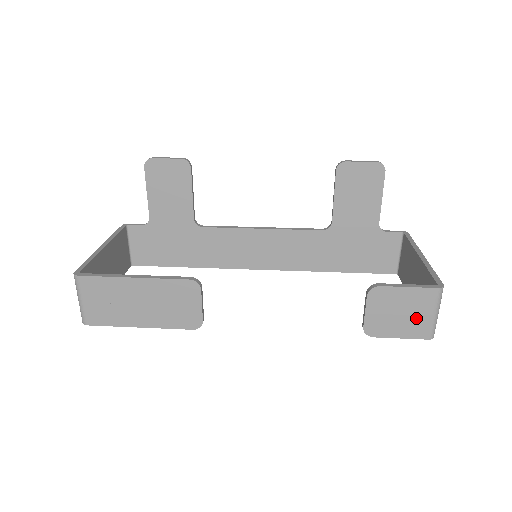
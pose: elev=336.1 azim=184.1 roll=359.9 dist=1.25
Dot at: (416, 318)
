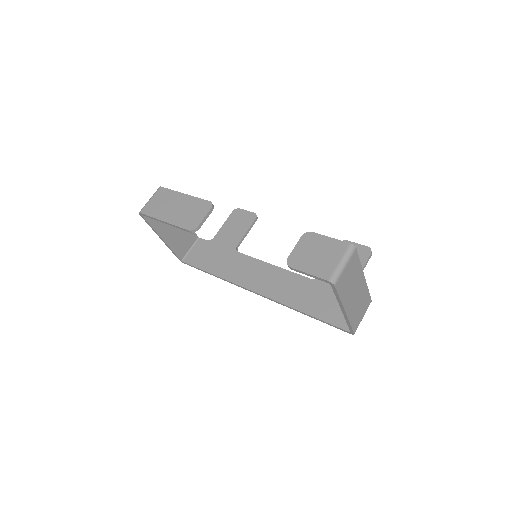
Dot at: (326, 261)
